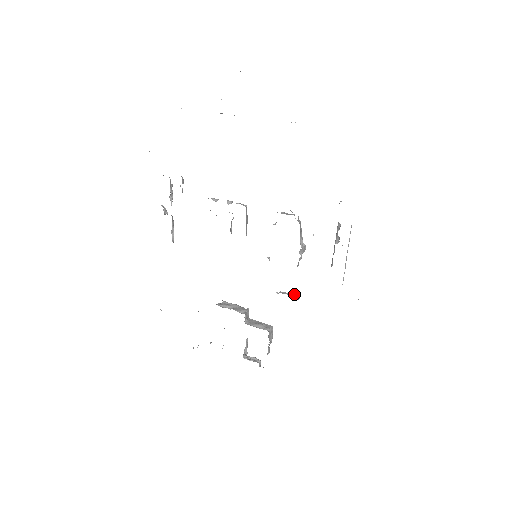
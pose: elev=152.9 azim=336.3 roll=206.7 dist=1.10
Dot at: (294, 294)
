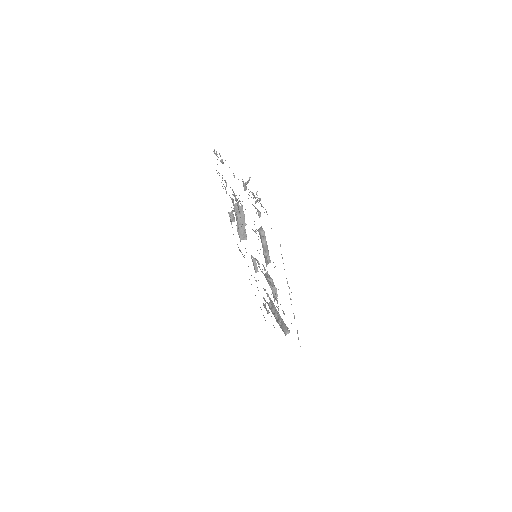
Dot at: occluded
